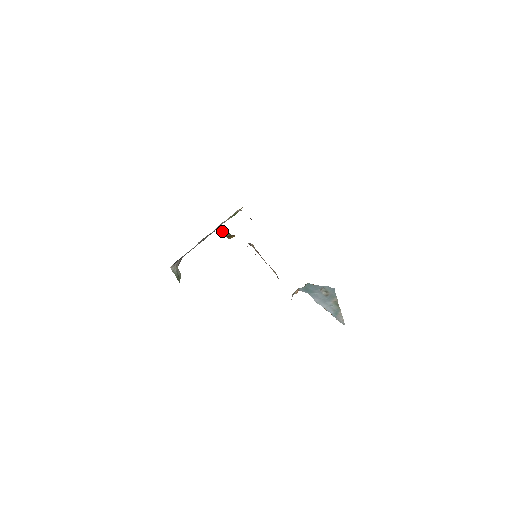
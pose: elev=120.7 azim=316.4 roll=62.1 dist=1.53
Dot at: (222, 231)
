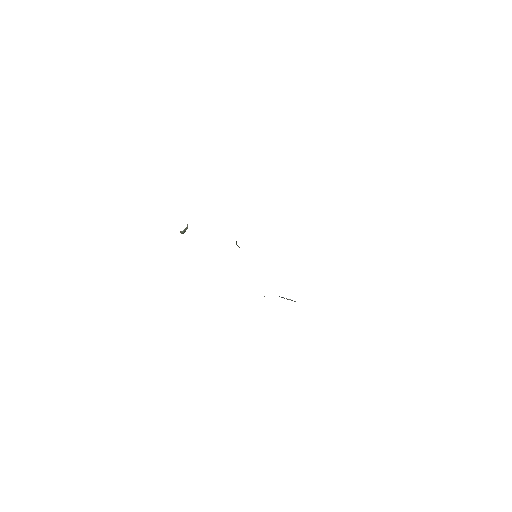
Dot at: (236, 241)
